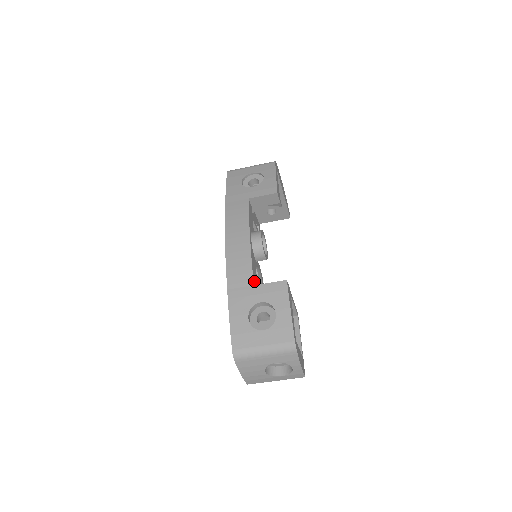
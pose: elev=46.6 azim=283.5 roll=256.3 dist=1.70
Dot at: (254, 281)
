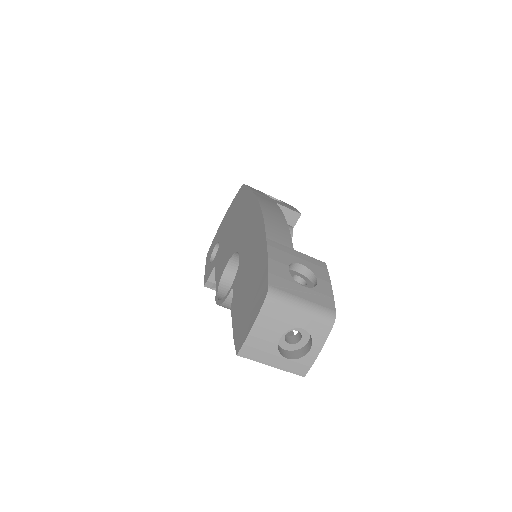
Dot at: occluded
